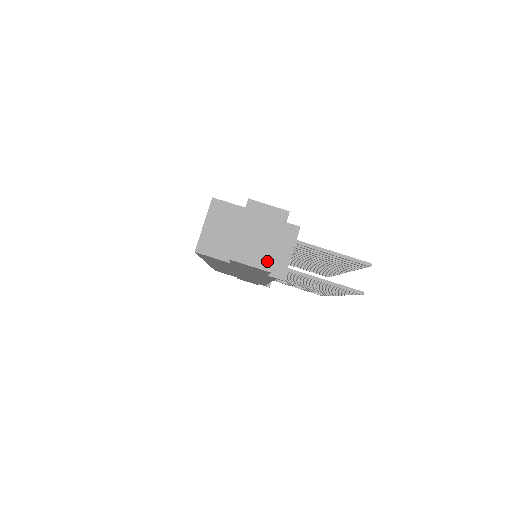
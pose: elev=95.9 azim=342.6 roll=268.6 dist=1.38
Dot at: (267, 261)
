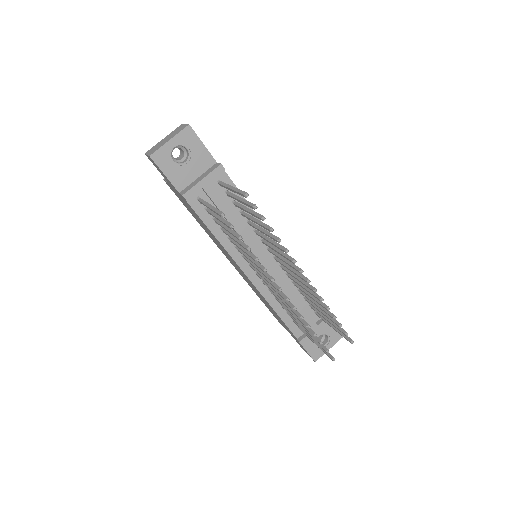
Dot at: (155, 151)
